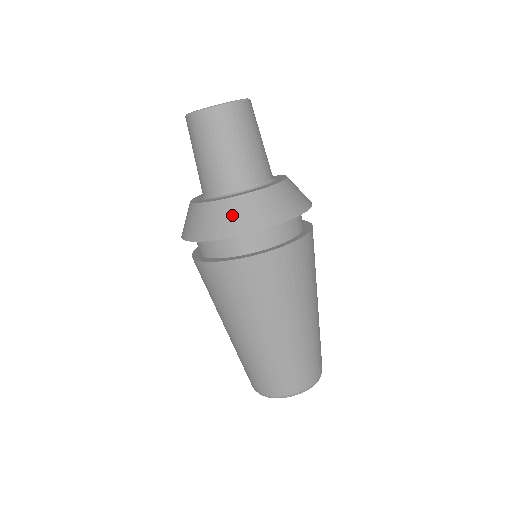
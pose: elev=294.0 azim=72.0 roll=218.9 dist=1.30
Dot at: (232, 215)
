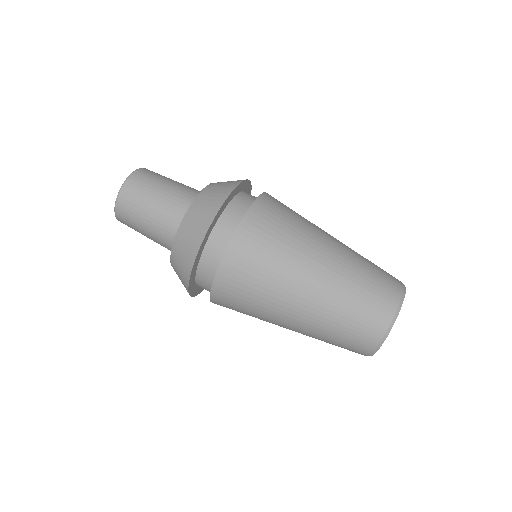
Dot at: (192, 227)
